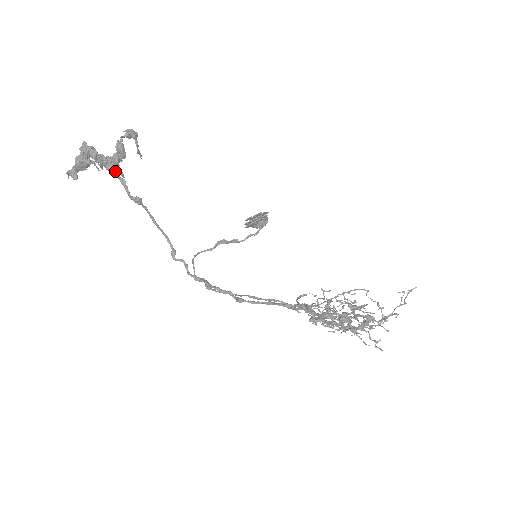
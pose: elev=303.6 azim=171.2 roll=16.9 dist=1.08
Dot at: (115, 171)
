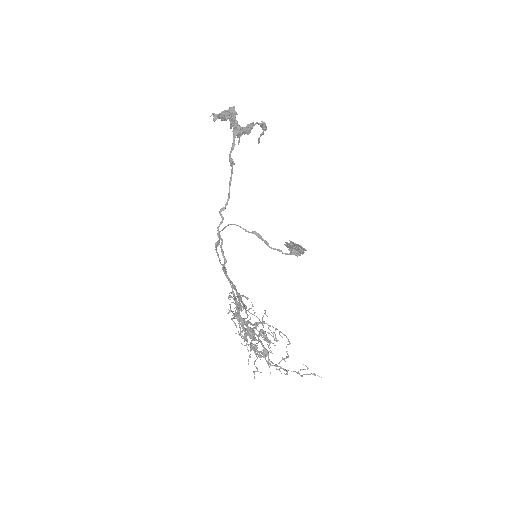
Dot at: (235, 136)
